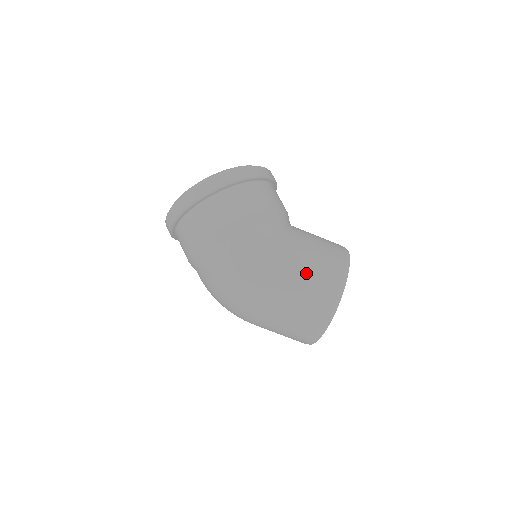
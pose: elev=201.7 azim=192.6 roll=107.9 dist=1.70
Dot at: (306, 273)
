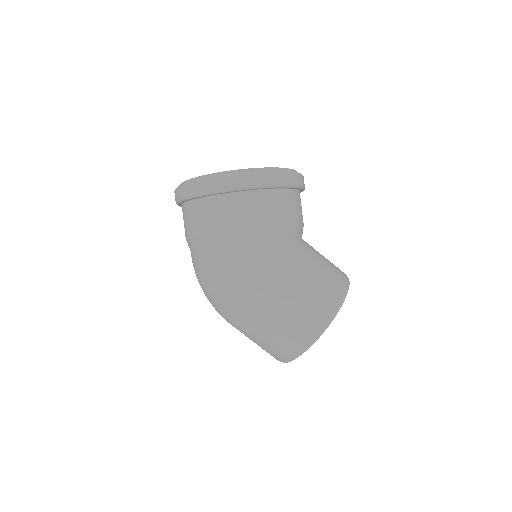
Dot at: (288, 308)
